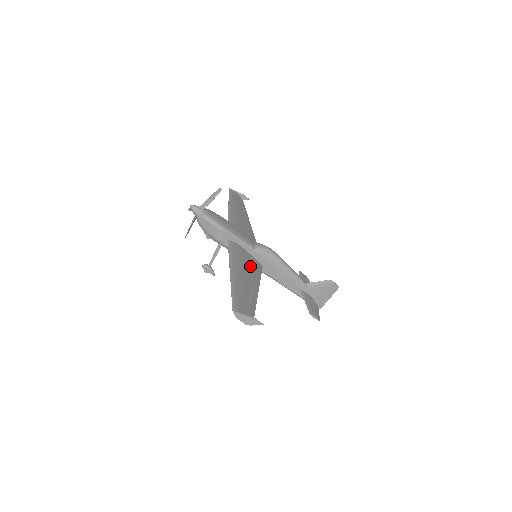
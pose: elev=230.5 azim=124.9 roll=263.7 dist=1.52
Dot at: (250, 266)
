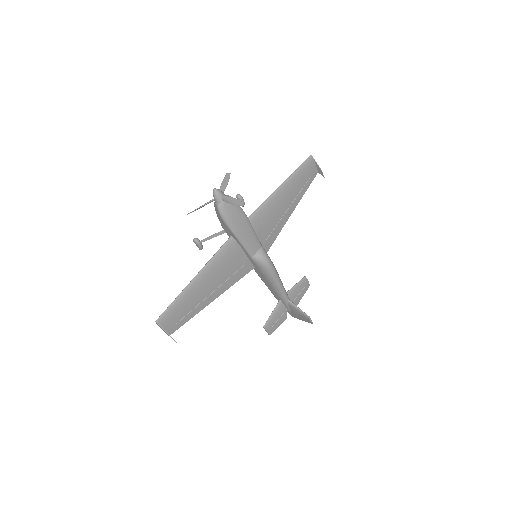
Dot at: (231, 271)
